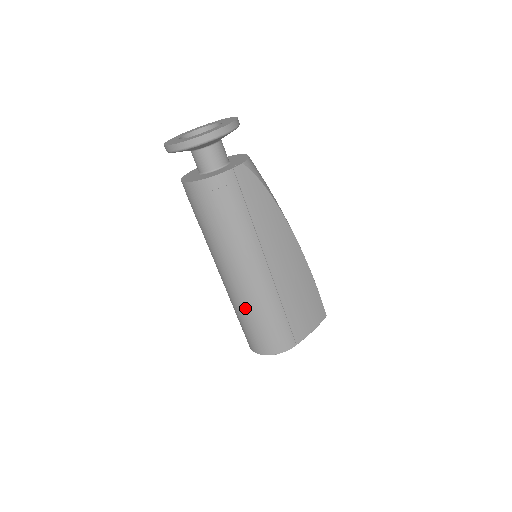
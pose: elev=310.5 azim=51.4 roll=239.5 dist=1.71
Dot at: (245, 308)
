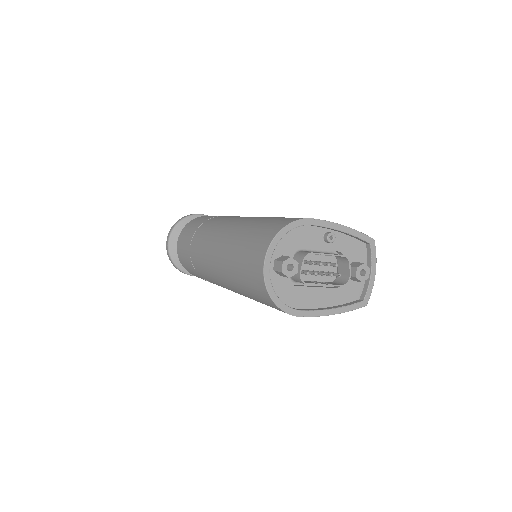
Dot at: (233, 237)
